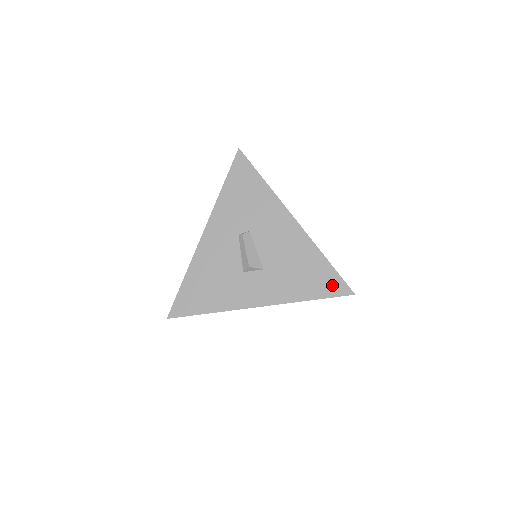
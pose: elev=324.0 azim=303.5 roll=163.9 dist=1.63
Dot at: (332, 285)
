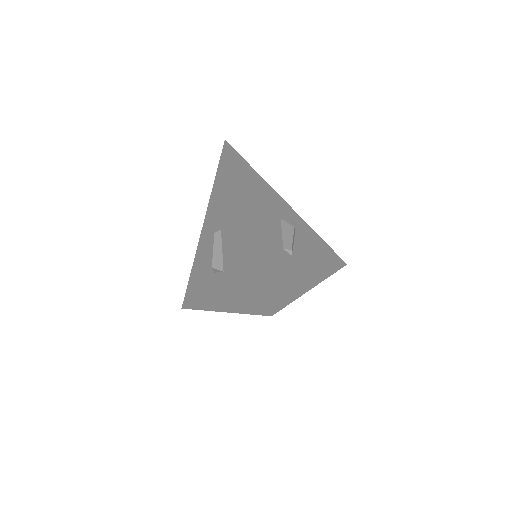
Dot at: (258, 299)
